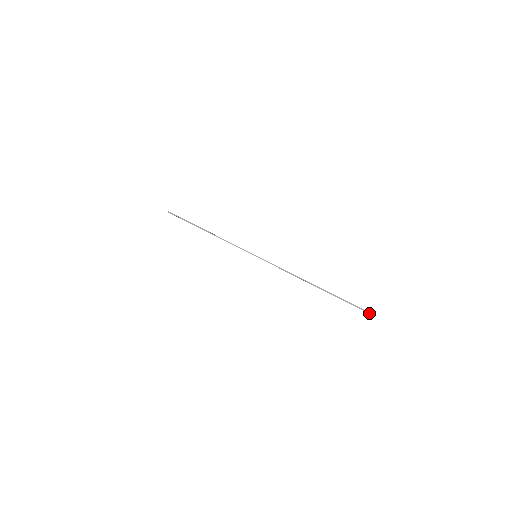
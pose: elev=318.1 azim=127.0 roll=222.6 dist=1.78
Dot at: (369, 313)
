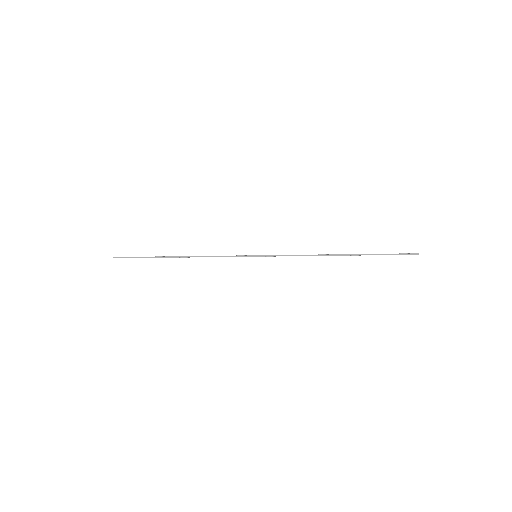
Dot at: (418, 254)
